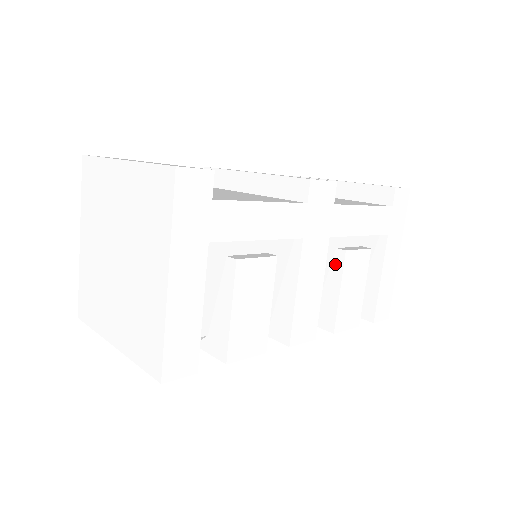
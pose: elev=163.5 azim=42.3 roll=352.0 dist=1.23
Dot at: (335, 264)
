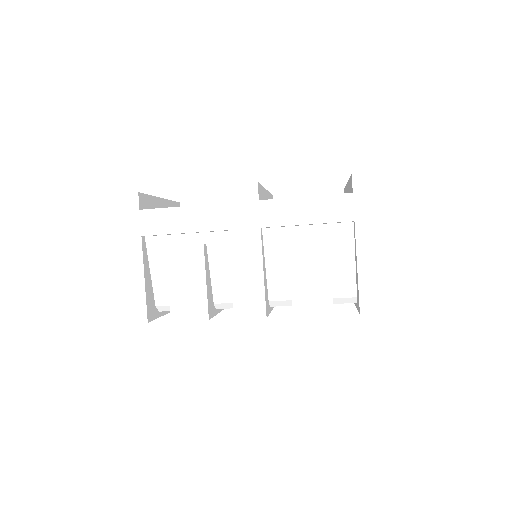
Dot at: occluded
